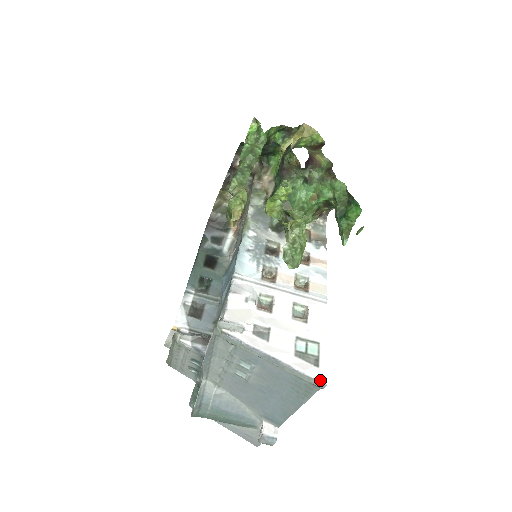
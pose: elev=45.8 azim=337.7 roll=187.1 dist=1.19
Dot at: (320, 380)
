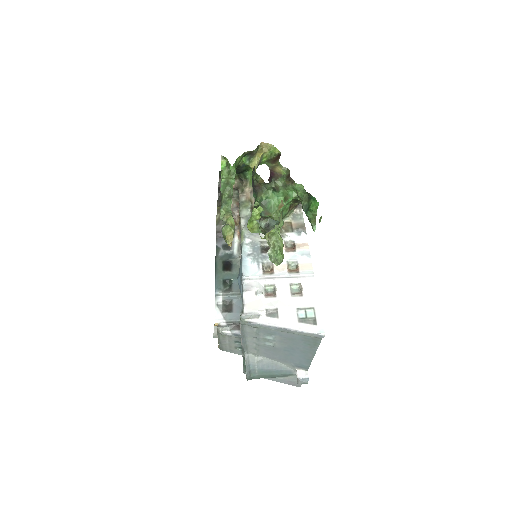
Dot at: (319, 333)
